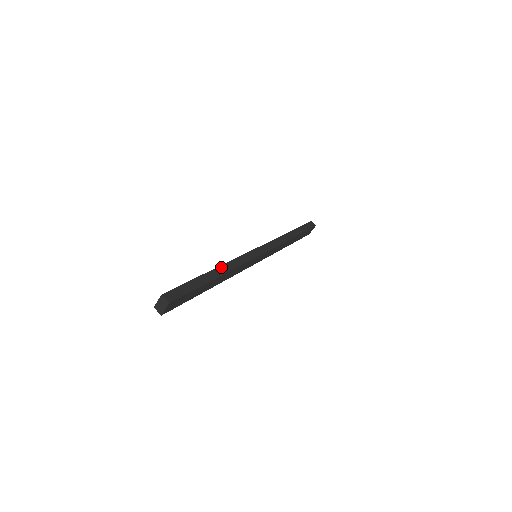
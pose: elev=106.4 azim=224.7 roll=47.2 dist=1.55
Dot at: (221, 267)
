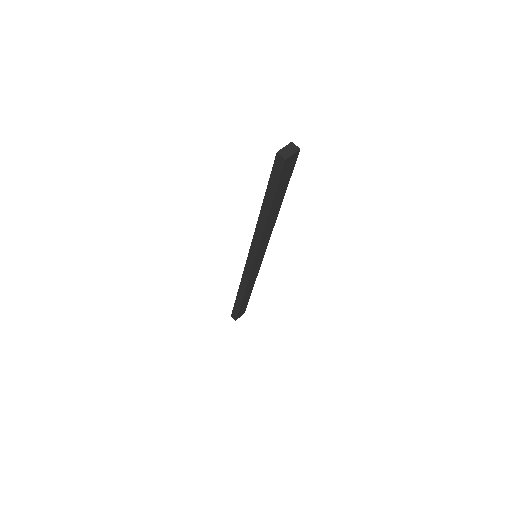
Dot at: occluded
